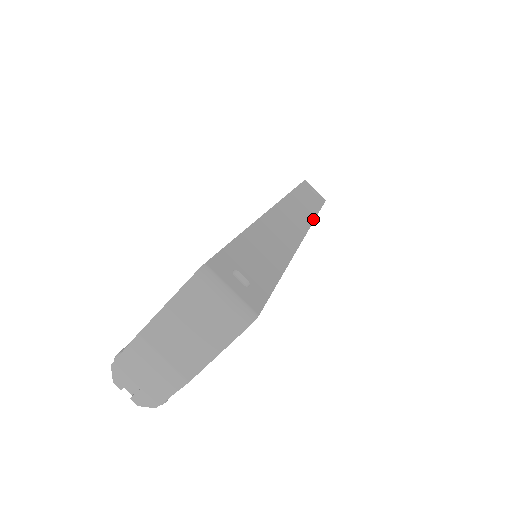
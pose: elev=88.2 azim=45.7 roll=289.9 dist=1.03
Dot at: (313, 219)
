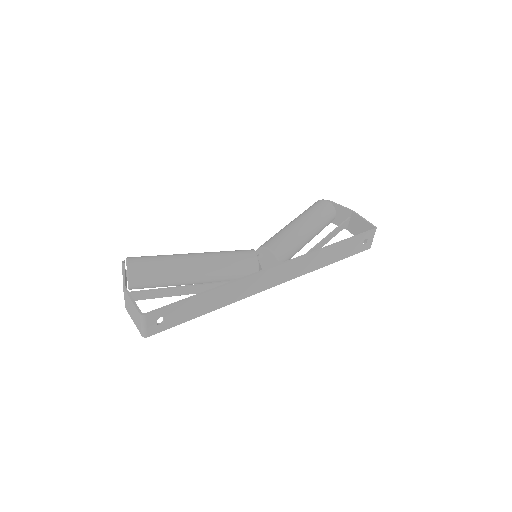
Dot at: (306, 273)
